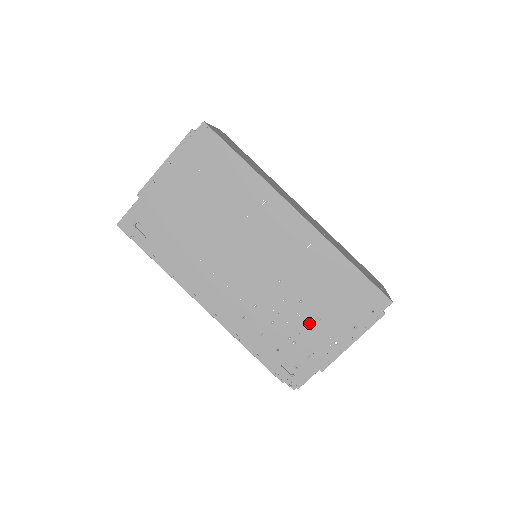
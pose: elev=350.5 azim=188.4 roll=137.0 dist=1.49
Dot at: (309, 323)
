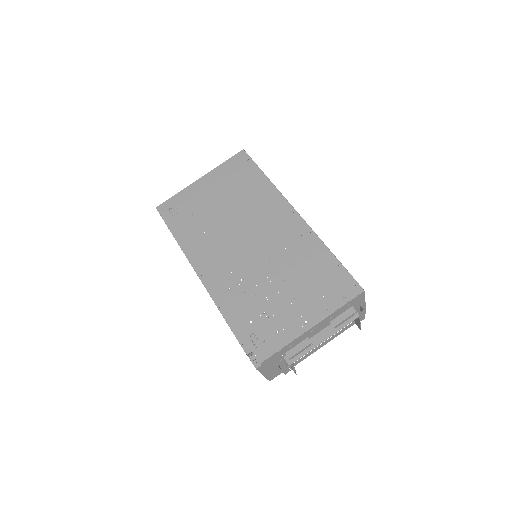
Dot at: (285, 300)
